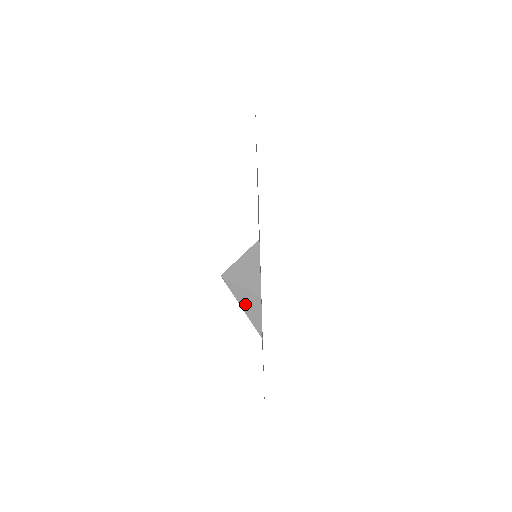
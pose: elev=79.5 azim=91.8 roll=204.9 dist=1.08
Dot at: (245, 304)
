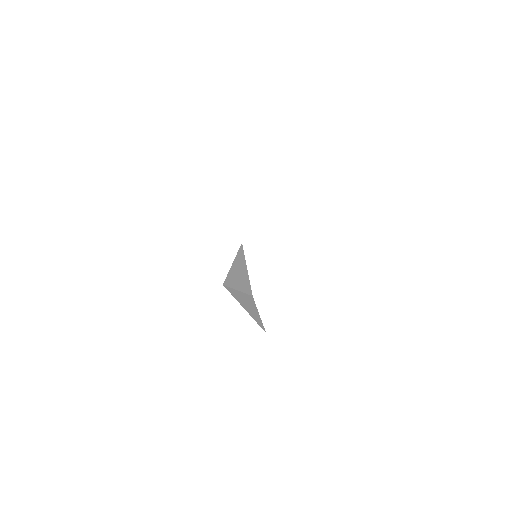
Dot at: (245, 305)
